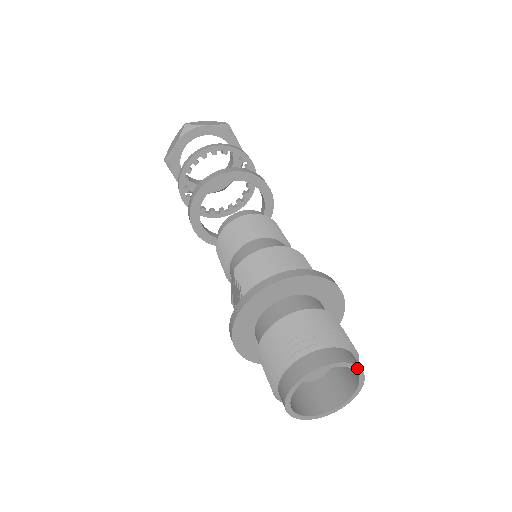
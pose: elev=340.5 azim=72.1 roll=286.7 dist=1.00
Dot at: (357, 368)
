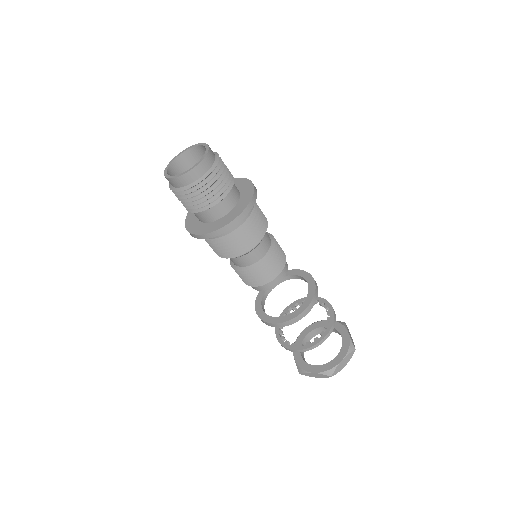
Dot at: (207, 146)
